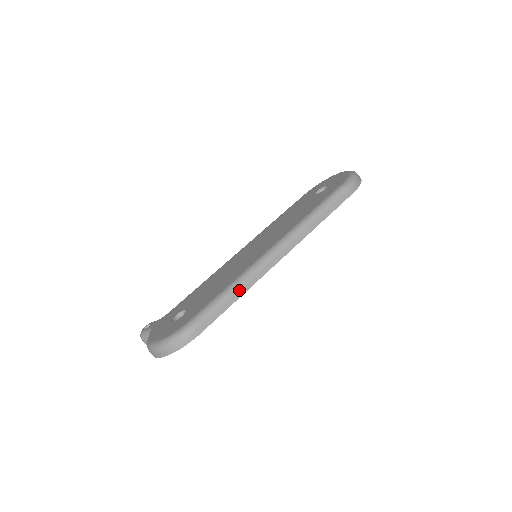
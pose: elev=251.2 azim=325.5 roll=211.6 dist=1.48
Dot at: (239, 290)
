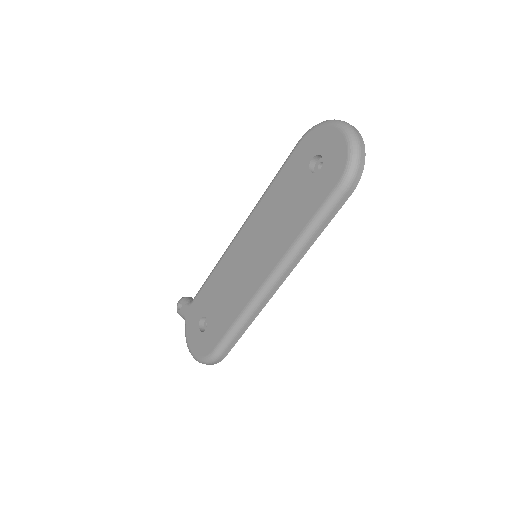
Dot at: (247, 323)
